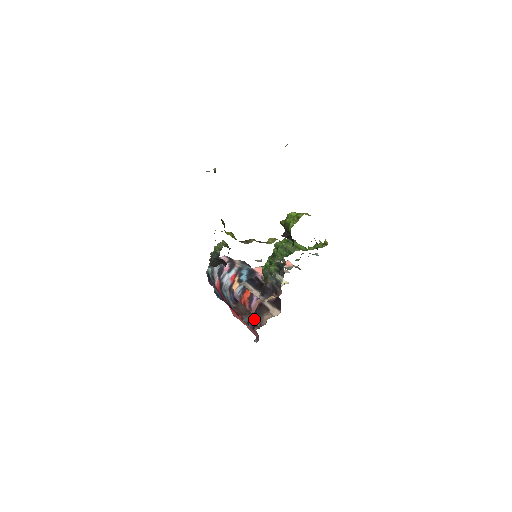
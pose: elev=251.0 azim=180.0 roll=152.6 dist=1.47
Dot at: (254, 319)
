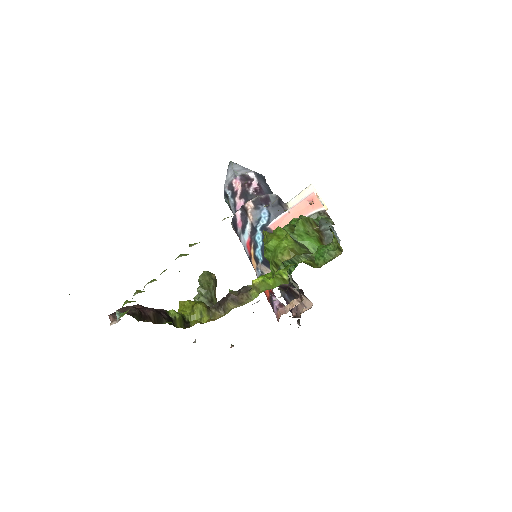
Dot at: (289, 299)
